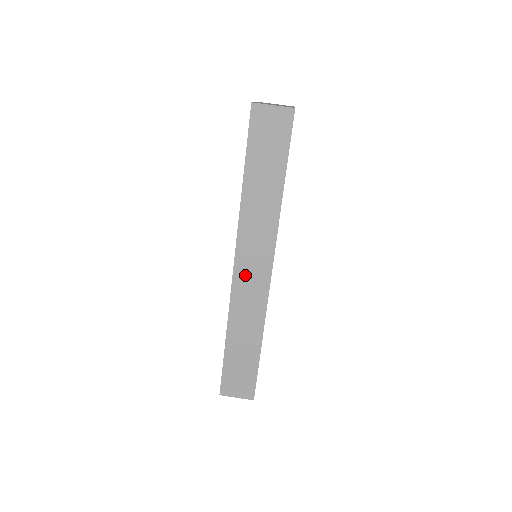
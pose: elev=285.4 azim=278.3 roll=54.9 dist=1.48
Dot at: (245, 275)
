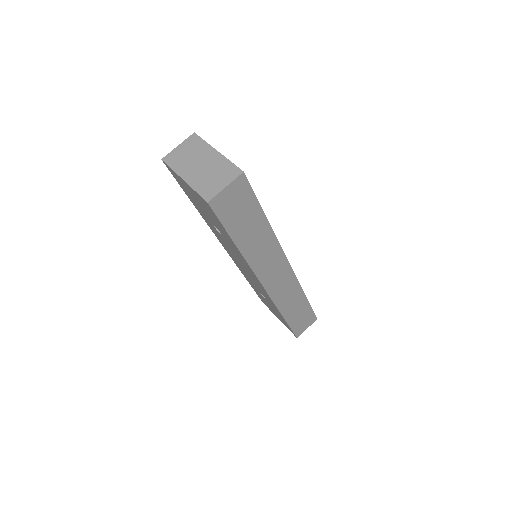
Dot at: (274, 284)
